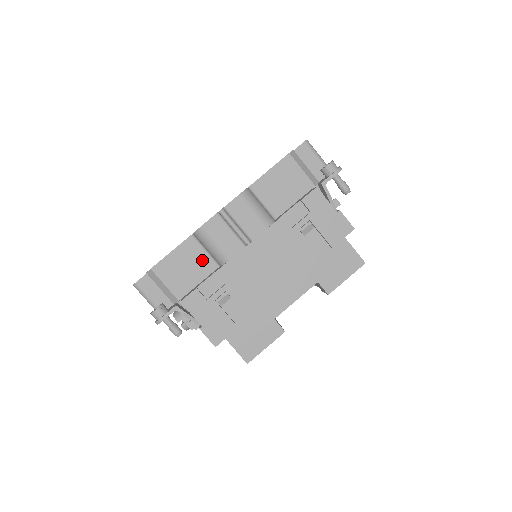
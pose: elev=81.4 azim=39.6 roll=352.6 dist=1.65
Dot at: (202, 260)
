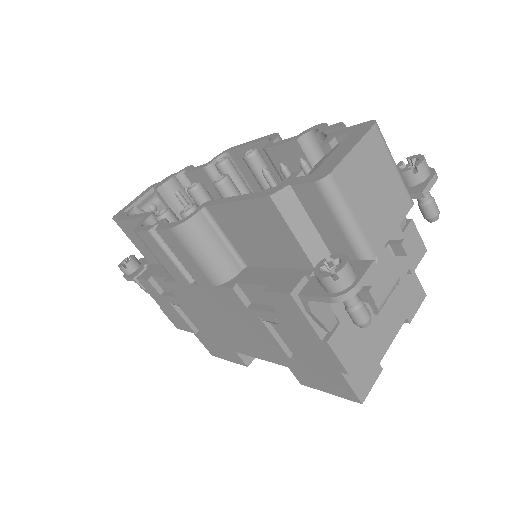
Dot at: occluded
